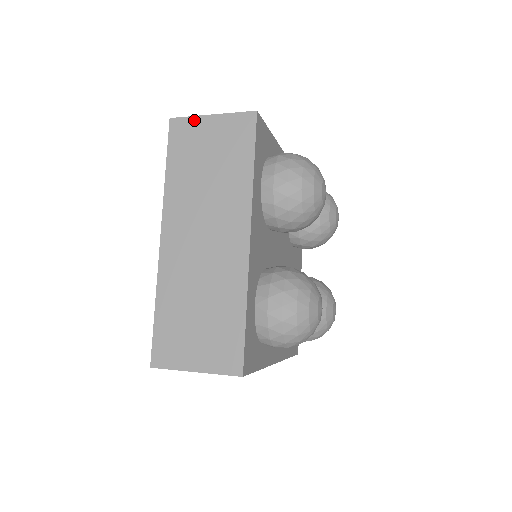
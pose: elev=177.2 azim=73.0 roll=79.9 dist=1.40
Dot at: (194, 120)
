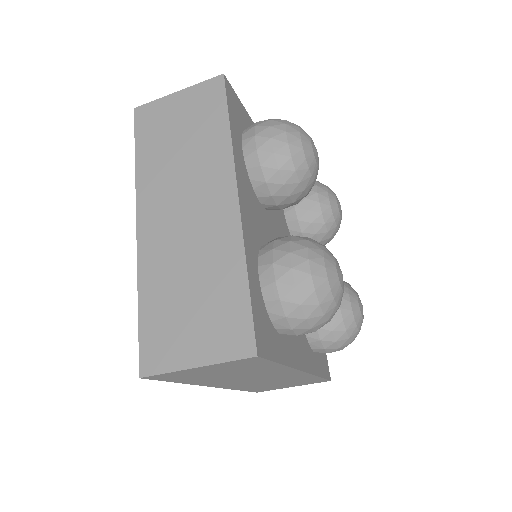
Dot at: (159, 102)
